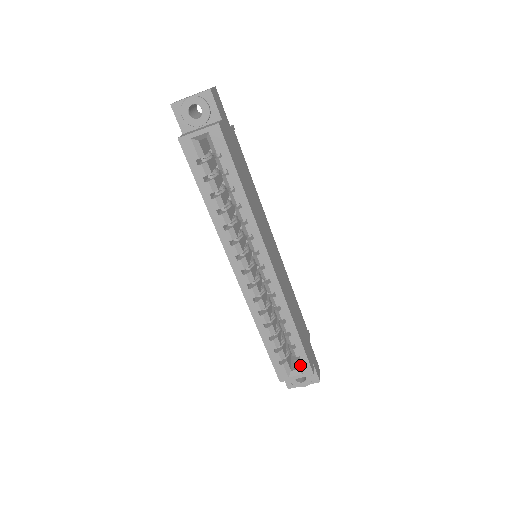
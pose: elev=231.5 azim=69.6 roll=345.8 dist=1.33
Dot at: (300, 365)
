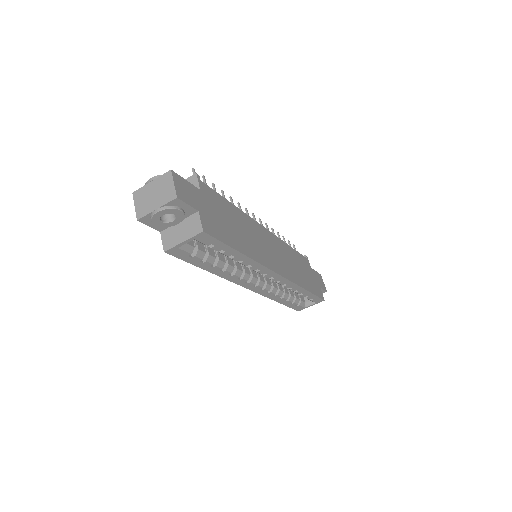
Dot at: (313, 301)
